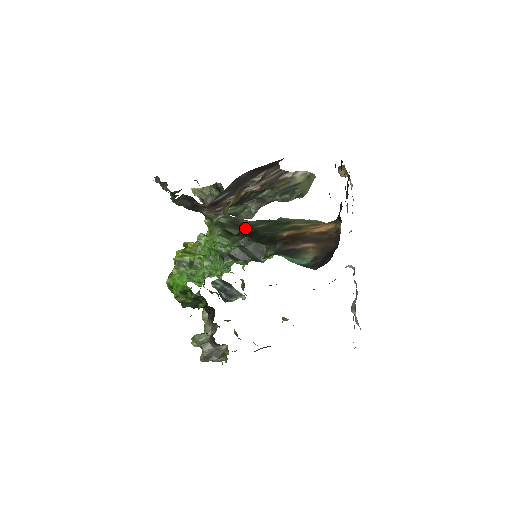
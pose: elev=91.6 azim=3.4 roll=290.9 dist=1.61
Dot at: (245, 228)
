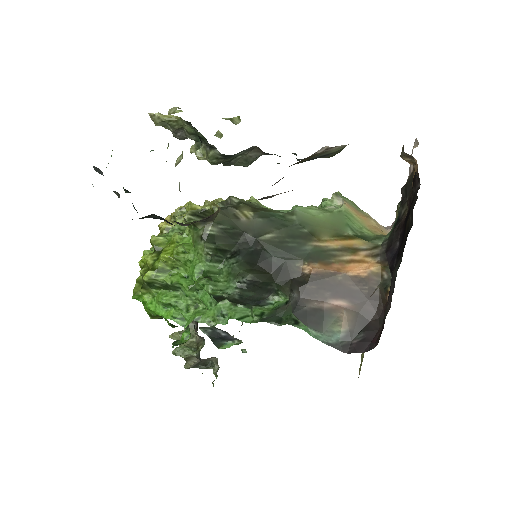
Dot at: (245, 238)
